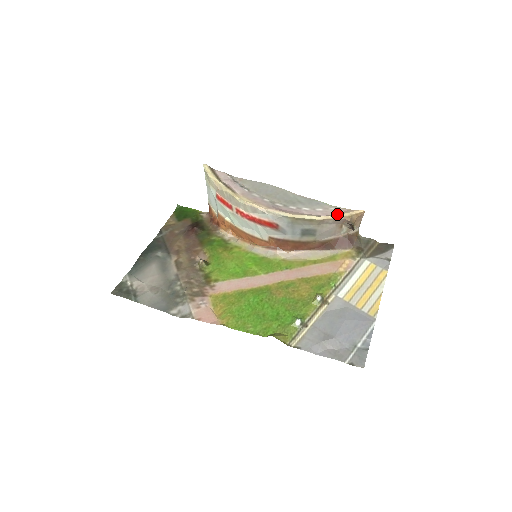
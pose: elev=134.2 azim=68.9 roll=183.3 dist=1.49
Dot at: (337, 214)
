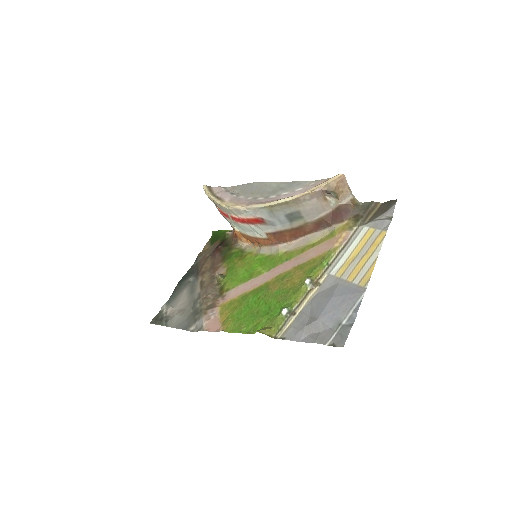
Dot at: (313, 187)
